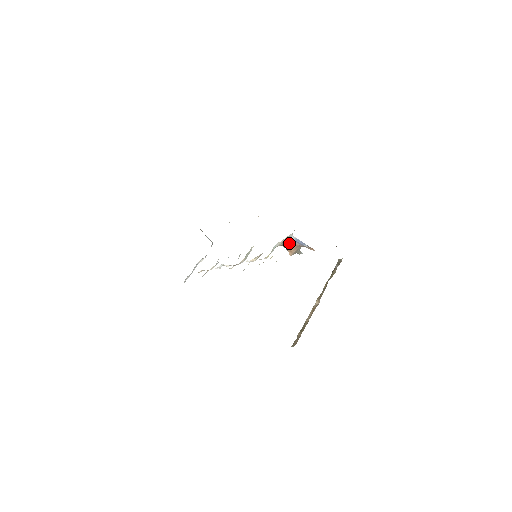
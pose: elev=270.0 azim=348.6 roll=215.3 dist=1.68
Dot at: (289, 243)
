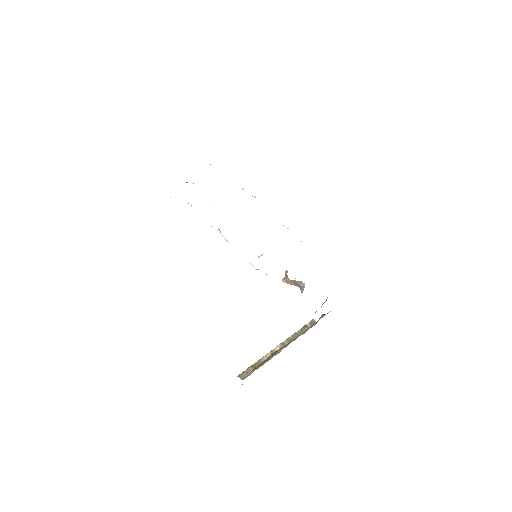
Dot at: (295, 282)
